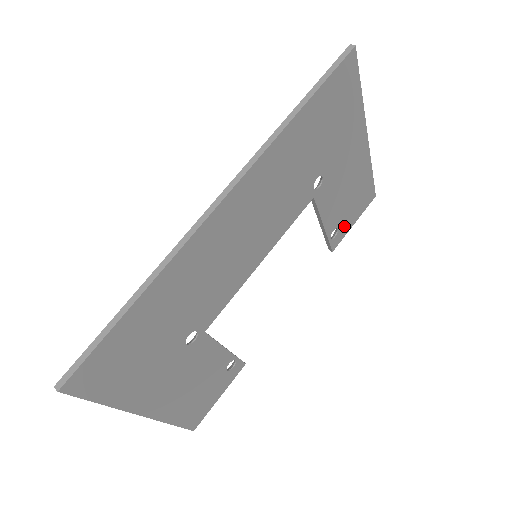
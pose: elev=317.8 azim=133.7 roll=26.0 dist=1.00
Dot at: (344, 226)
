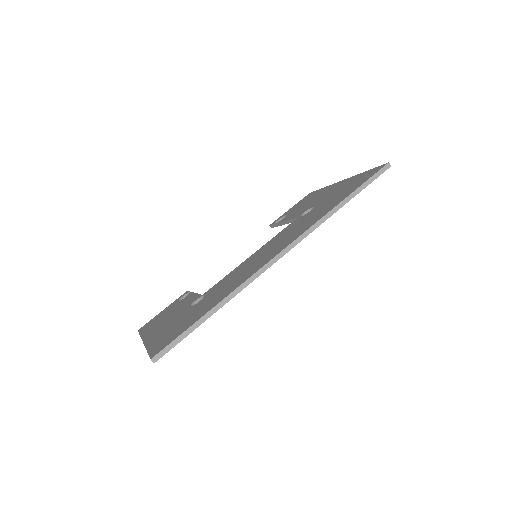
Dot at: occluded
